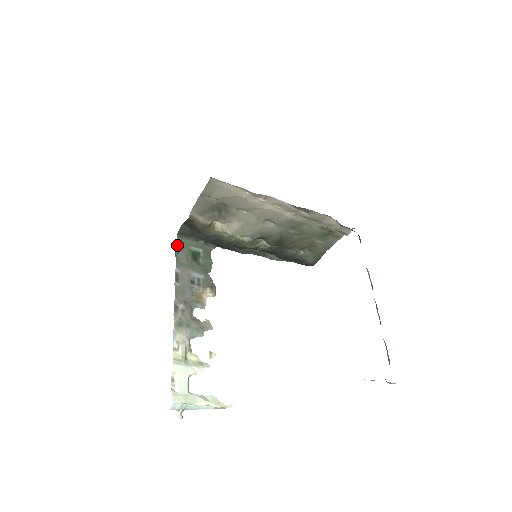
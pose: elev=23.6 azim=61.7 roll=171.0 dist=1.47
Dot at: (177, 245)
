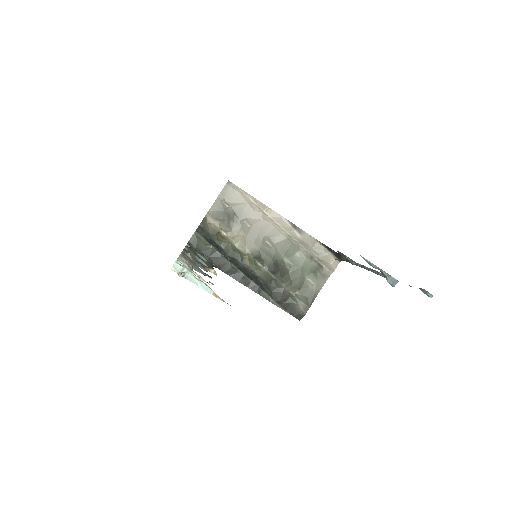
Dot at: (187, 246)
